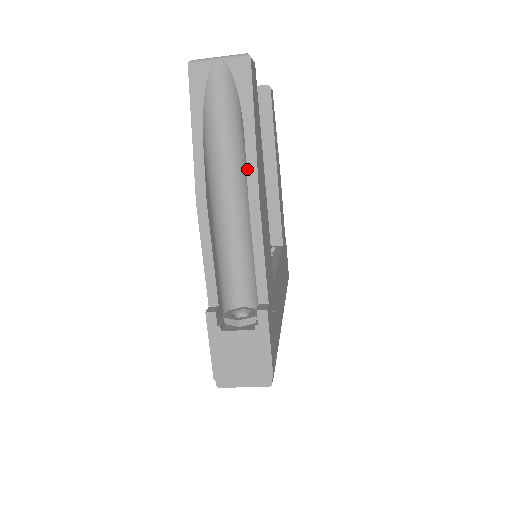
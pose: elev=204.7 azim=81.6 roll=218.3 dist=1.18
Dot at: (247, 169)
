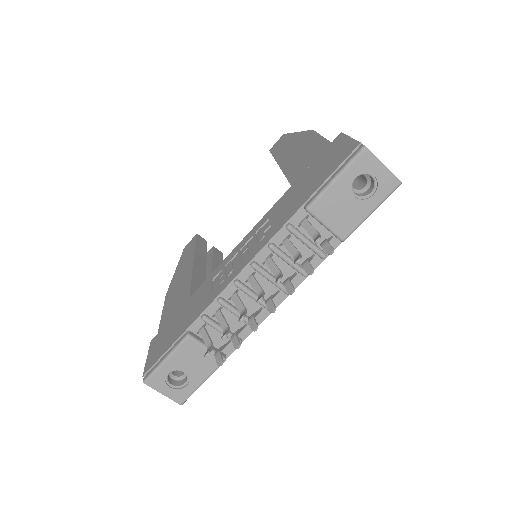
Dot at: occluded
